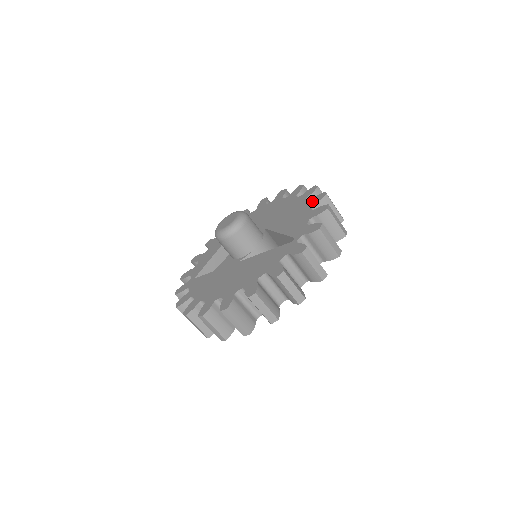
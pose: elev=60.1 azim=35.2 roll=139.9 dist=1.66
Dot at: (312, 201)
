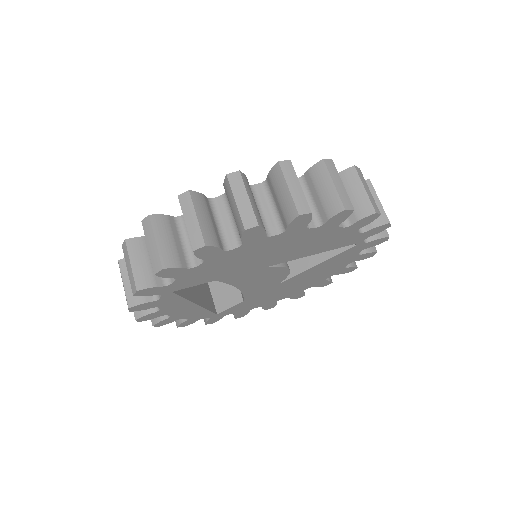
Dot at: occluded
